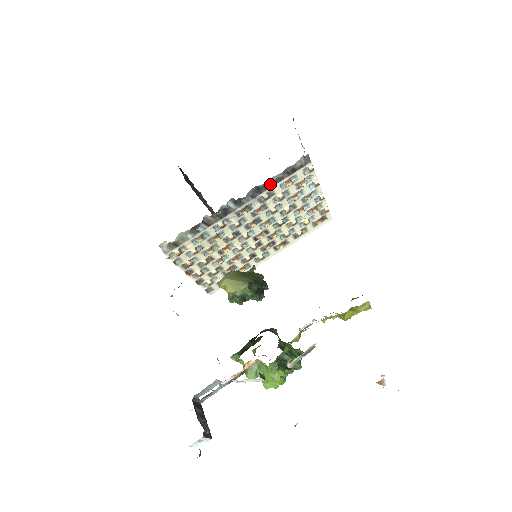
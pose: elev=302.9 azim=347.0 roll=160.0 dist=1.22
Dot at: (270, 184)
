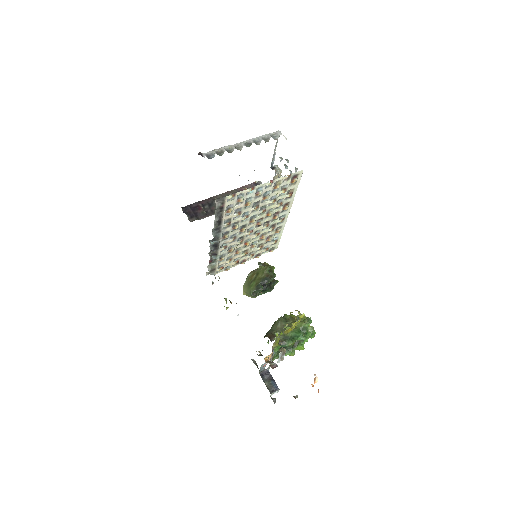
Dot at: (219, 221)
